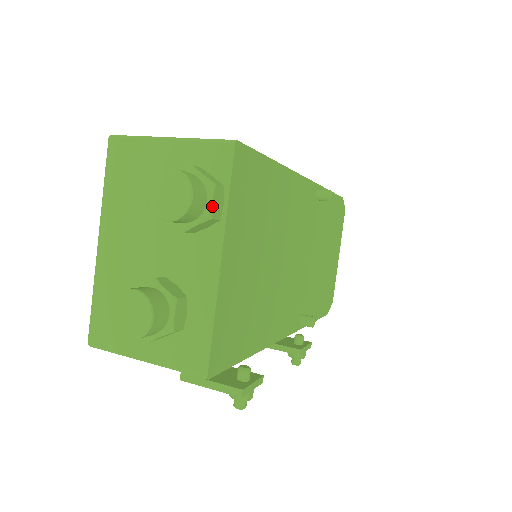
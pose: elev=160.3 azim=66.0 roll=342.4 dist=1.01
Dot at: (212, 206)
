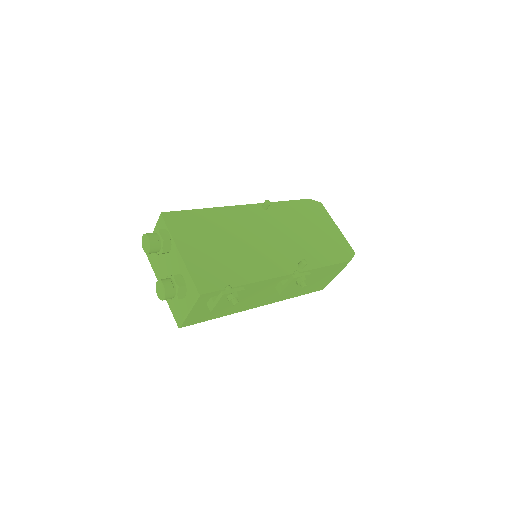
Dot at: (161, 236)
